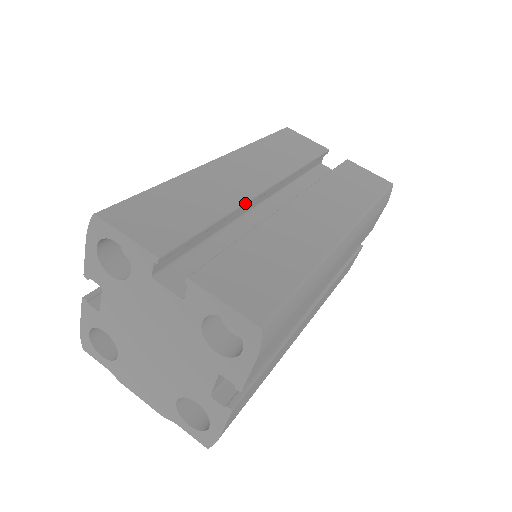
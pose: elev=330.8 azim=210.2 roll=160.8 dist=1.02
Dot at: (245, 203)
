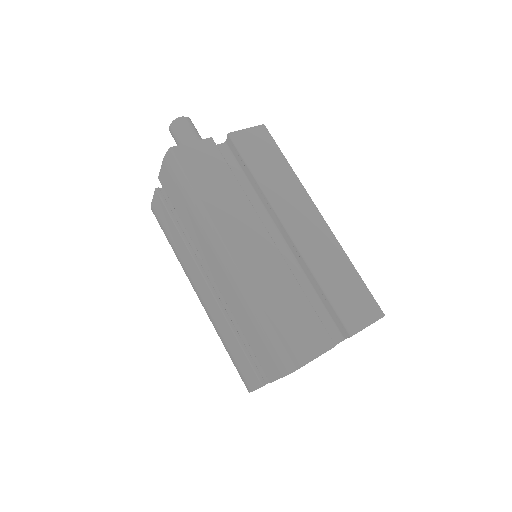
Dot at: (286, 263)
